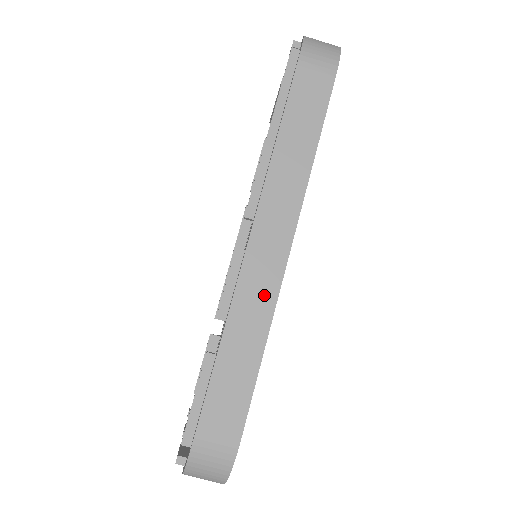
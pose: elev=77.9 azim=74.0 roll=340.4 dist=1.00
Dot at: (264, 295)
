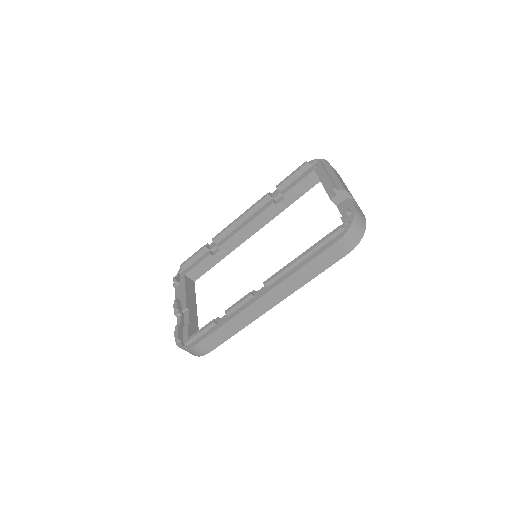
Dot at: (251, 318)
